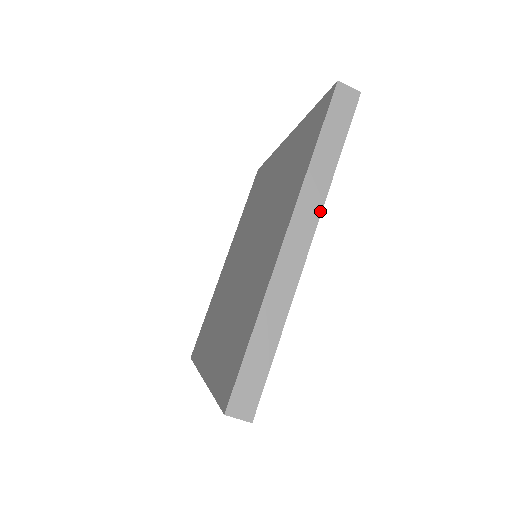
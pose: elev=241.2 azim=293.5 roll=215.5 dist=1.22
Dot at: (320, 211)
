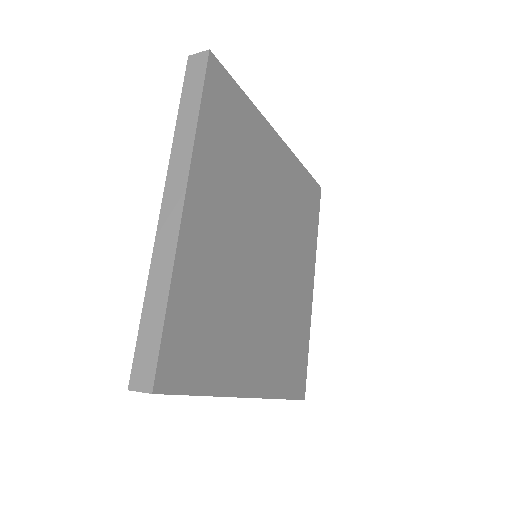
Dot at: occluded
